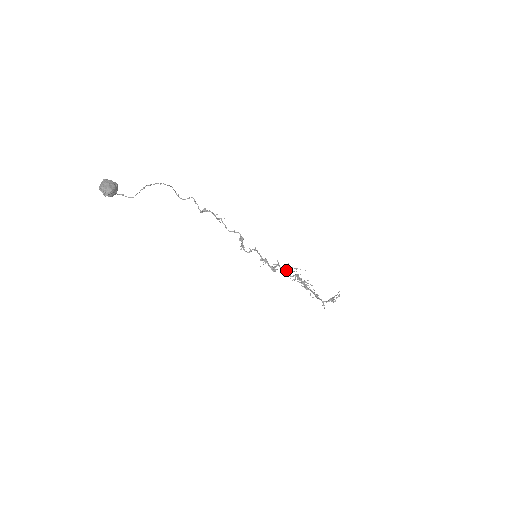
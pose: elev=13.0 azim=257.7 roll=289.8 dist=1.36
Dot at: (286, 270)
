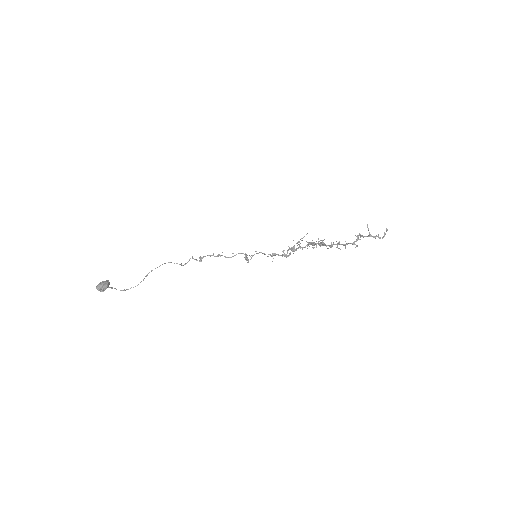
Dot at: (294, 247)
